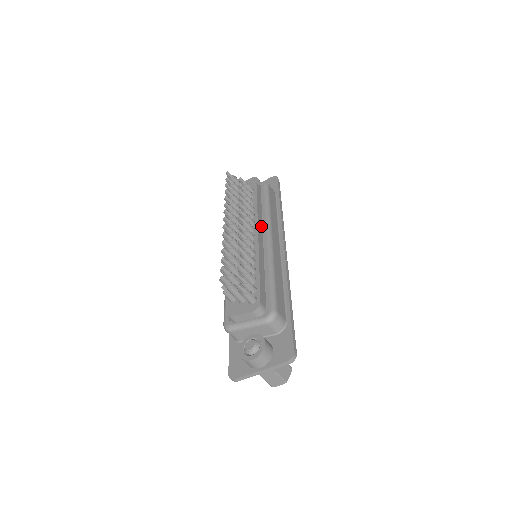
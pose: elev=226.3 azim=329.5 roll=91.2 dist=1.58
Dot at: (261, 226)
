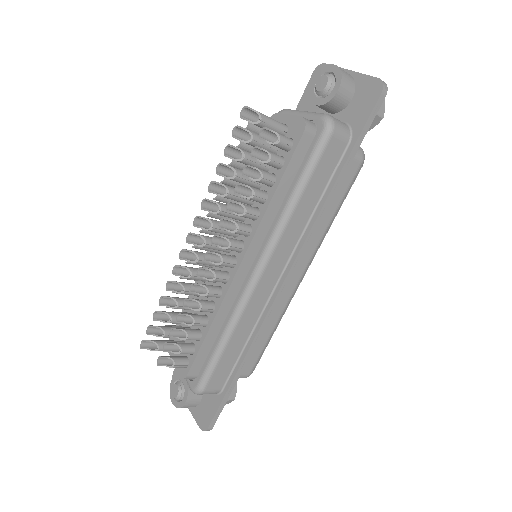
Dot at: (261, 239)
